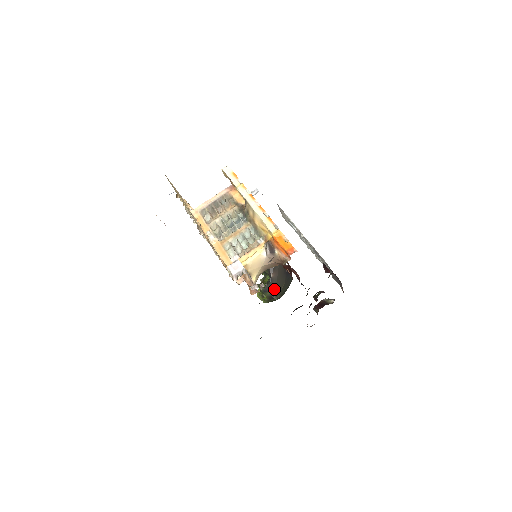
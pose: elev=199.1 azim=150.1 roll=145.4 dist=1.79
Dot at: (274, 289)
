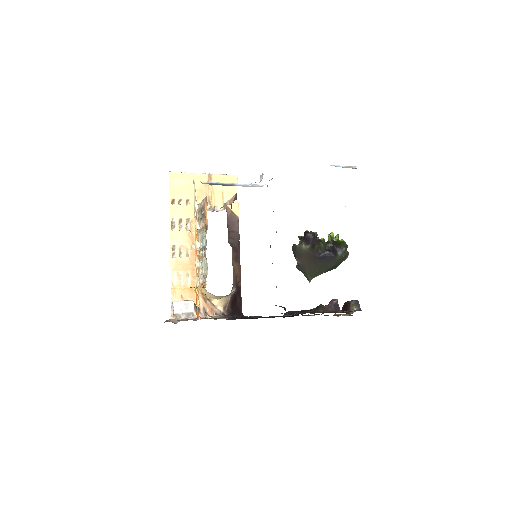
Dot at: (305, 272)
